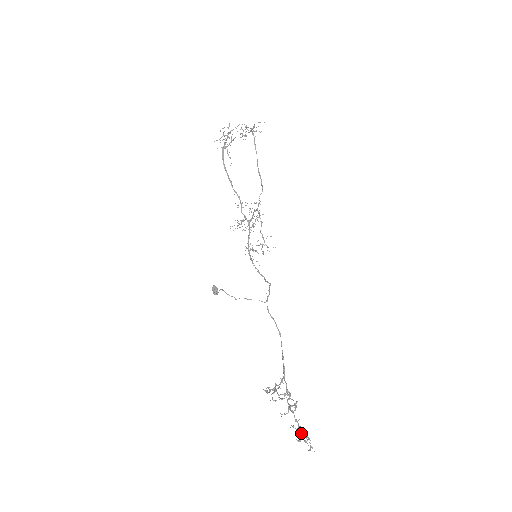
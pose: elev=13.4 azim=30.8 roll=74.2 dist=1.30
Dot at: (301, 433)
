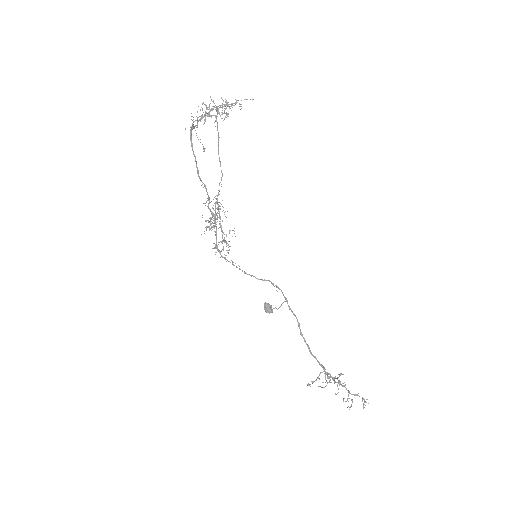
Dot at: (352, 399)
